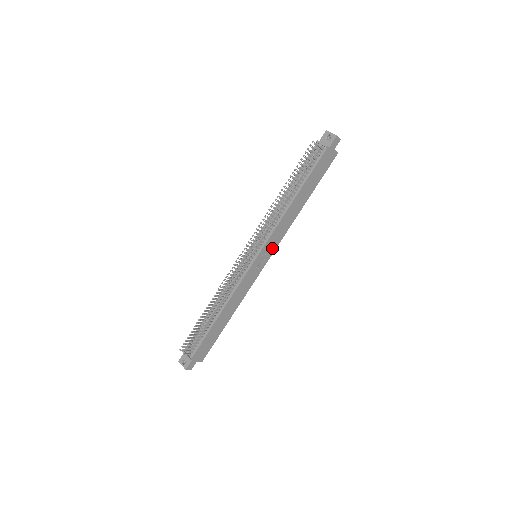
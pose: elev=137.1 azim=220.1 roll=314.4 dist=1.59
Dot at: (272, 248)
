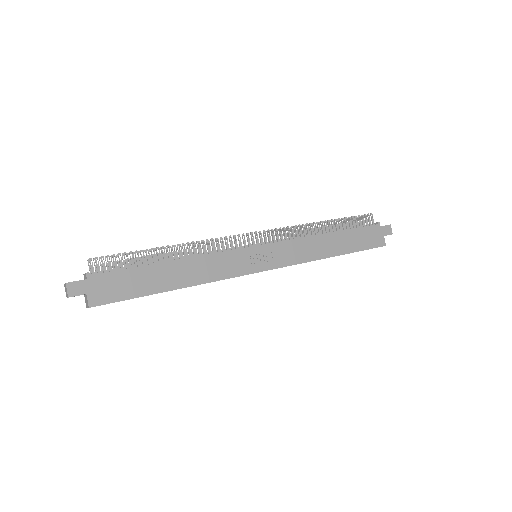
Dot at: (278, 261)
